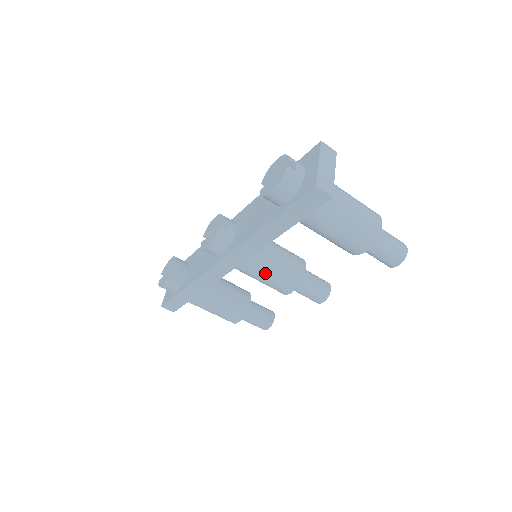
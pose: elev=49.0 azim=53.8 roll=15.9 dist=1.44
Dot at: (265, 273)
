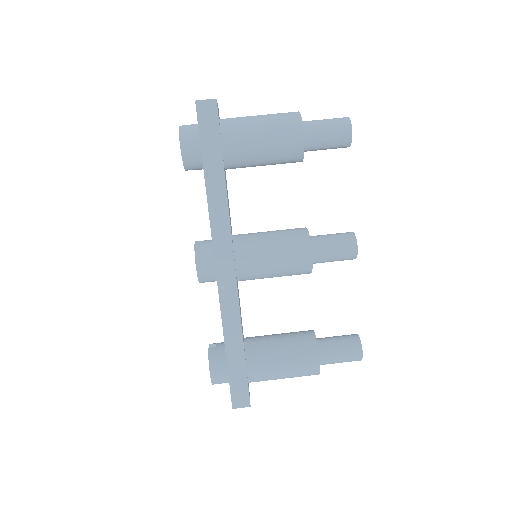
Dot at: (267, 251)
